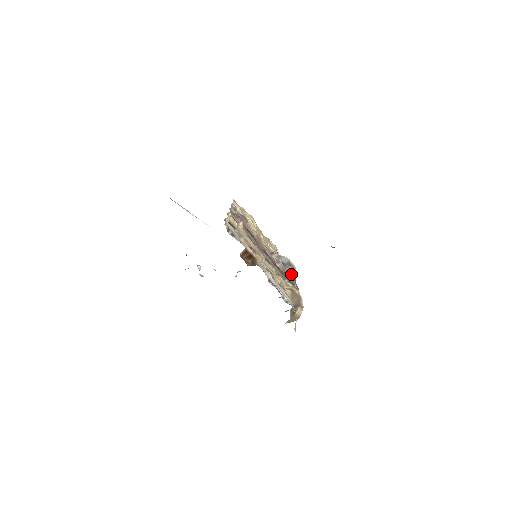
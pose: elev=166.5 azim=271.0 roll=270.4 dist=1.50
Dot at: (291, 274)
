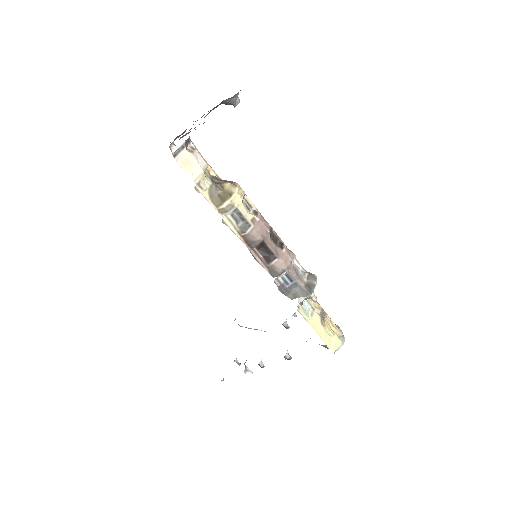
Dot at: occluded
